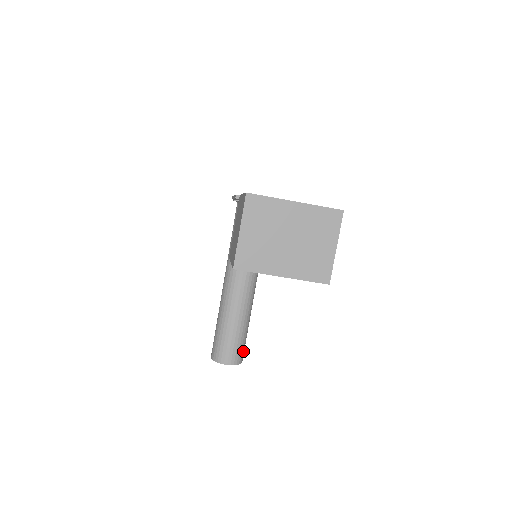
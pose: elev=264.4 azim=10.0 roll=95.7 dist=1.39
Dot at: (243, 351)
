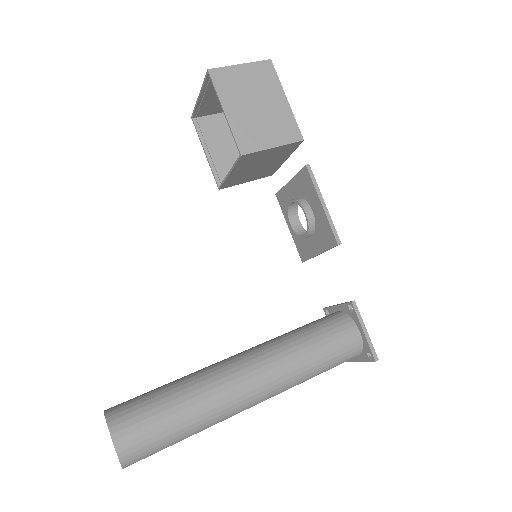
Dot at: (134, 422)
